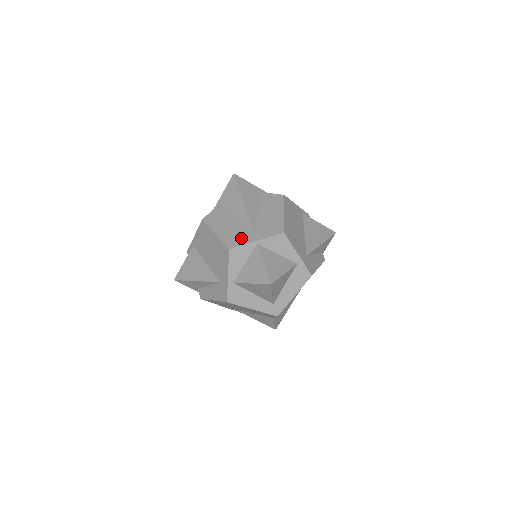
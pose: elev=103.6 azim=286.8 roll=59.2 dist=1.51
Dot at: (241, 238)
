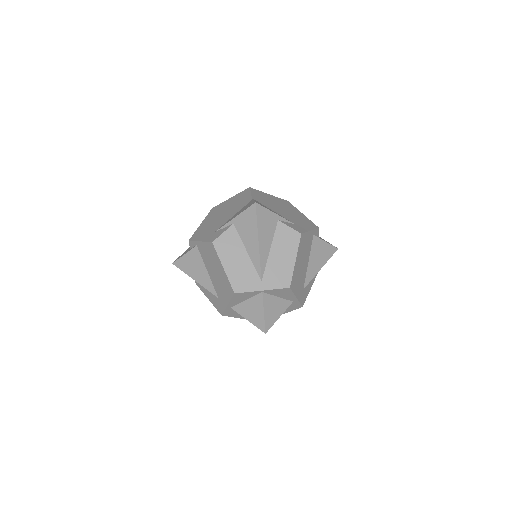
Dot at: (248, 282)
